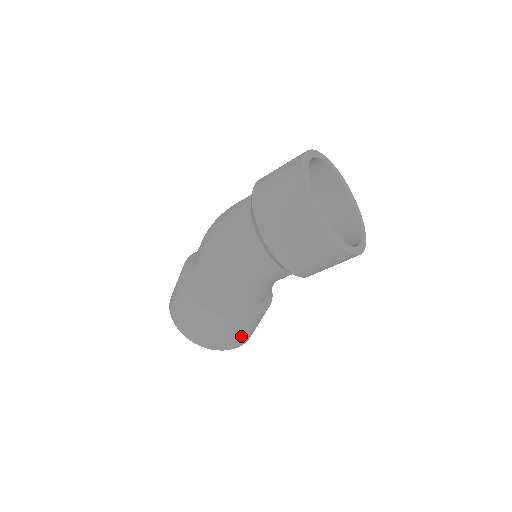
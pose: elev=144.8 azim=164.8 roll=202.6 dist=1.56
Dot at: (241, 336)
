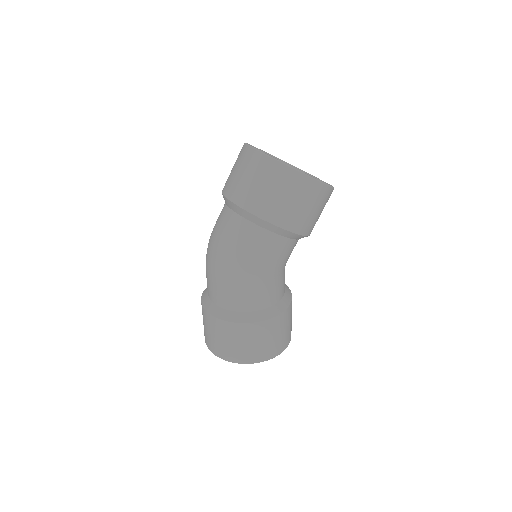
Dot at: (290, 326)
